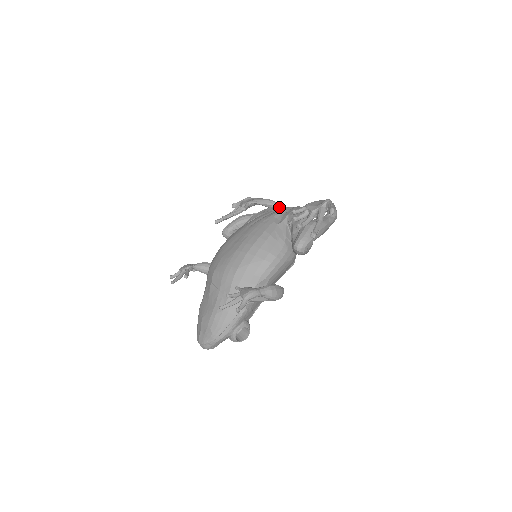
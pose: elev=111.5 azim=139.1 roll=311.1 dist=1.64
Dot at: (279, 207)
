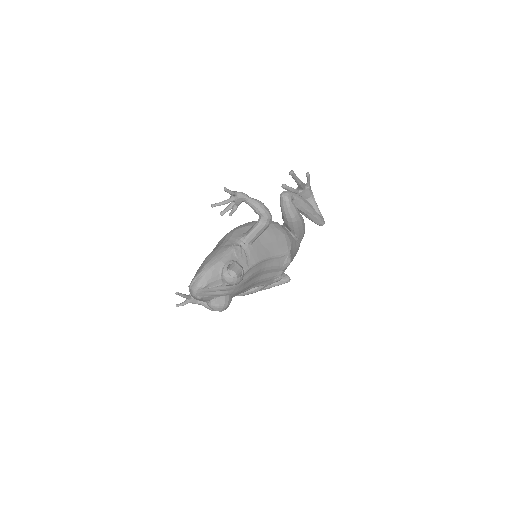
Dot at: occluded
